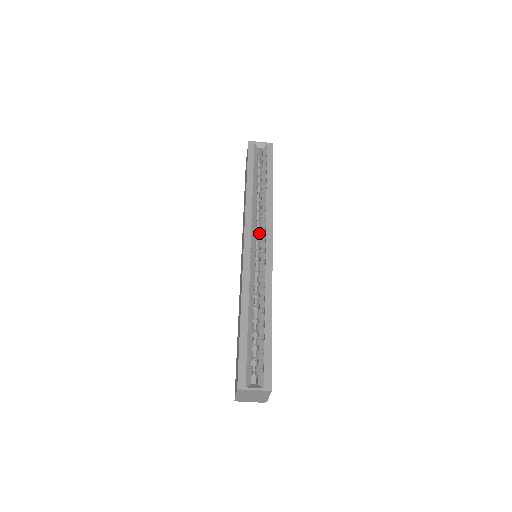
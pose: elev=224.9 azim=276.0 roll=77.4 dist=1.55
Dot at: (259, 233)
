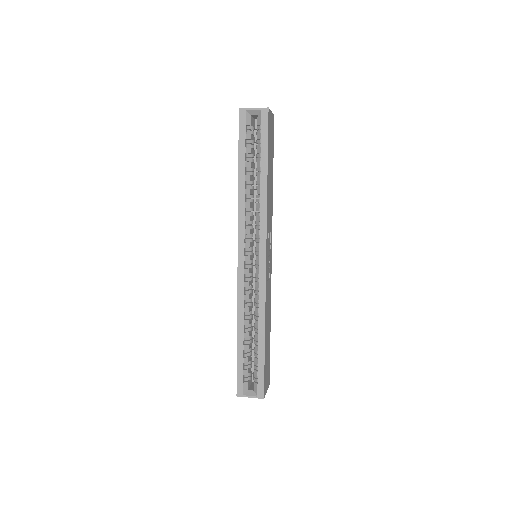
Dot at: (255, 238)
